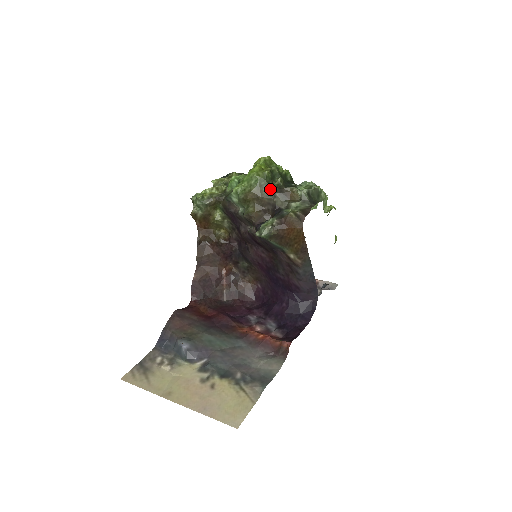
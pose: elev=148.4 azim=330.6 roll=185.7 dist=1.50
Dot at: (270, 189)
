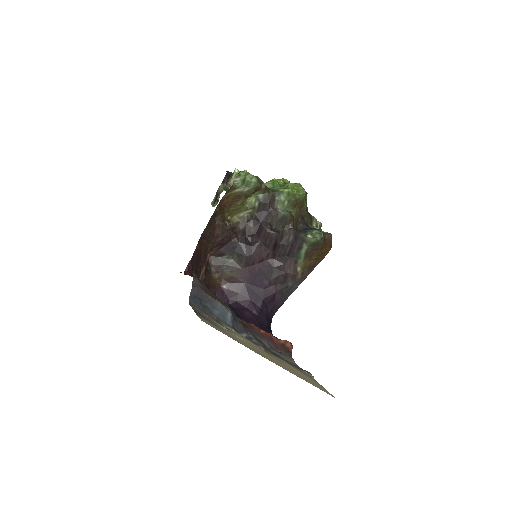
Dot at: (307, 207)
